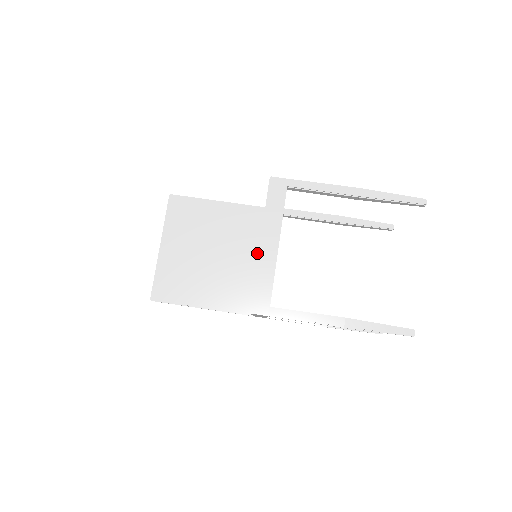
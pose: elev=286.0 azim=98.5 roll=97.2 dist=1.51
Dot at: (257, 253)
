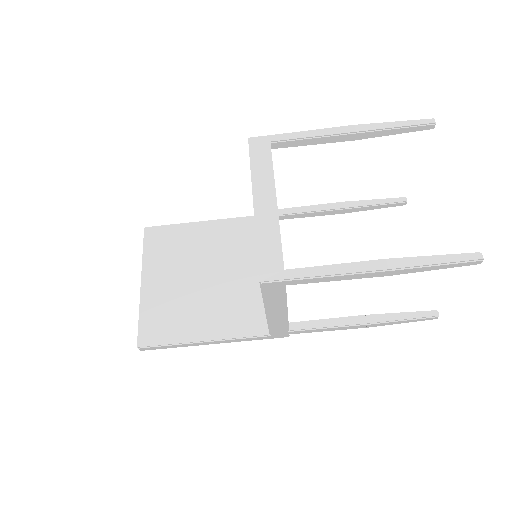
Dot at: occluded
